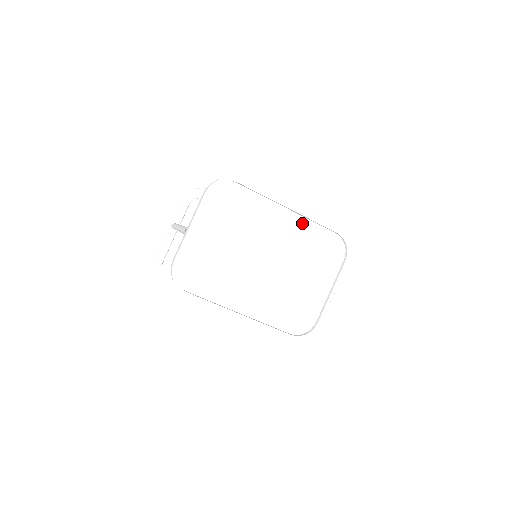
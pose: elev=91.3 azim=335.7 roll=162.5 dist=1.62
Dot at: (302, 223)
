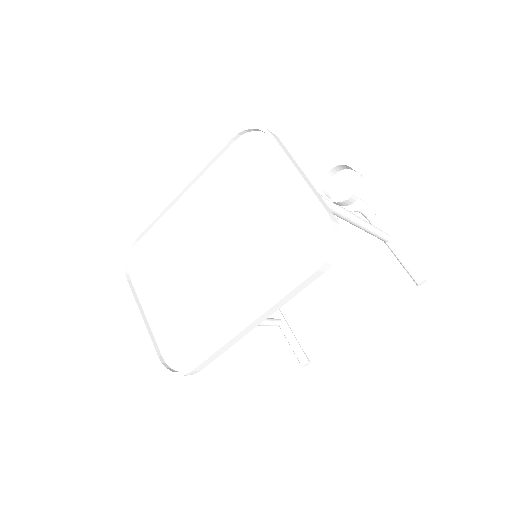
Dot at: (204, 183)
